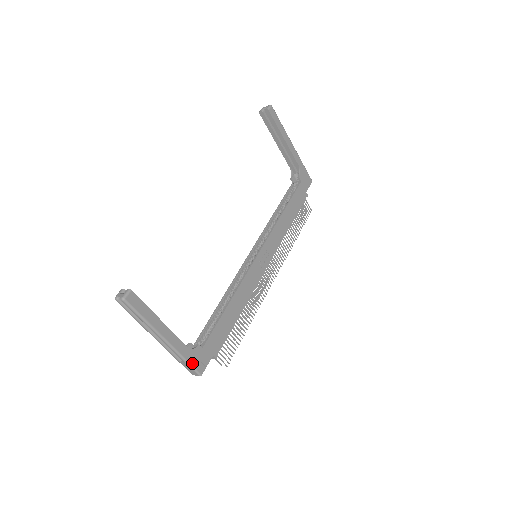
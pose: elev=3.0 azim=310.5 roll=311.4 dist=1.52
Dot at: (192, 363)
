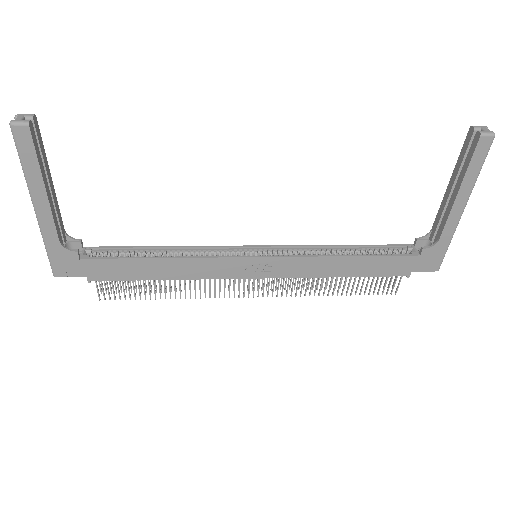
Dot at: (52, 257)
